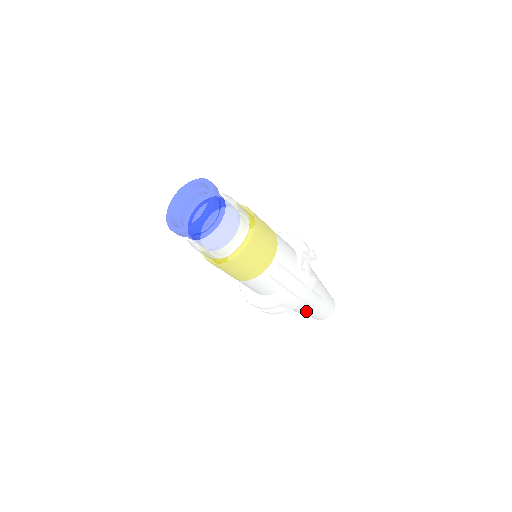
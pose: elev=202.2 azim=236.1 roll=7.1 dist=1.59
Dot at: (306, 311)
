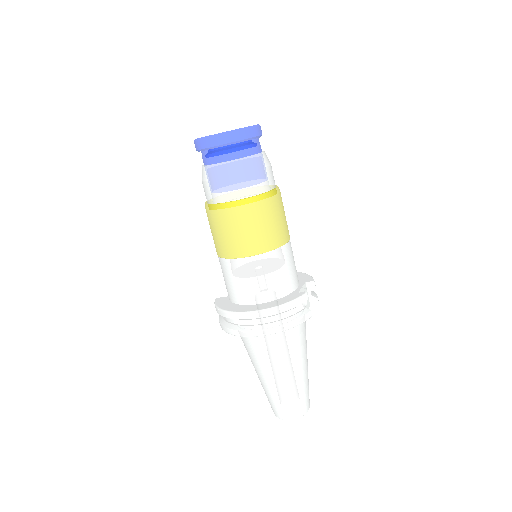
Dot at: (276, 377)
